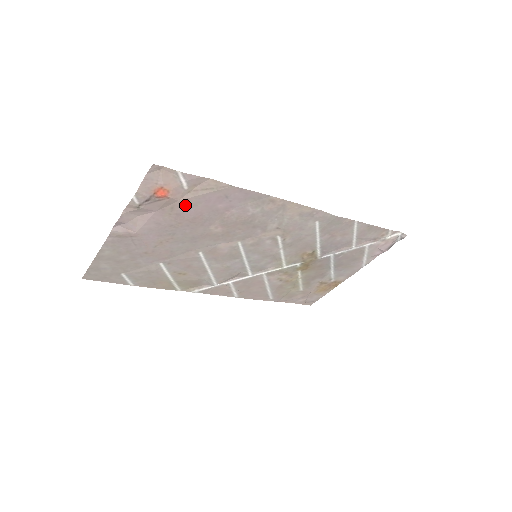
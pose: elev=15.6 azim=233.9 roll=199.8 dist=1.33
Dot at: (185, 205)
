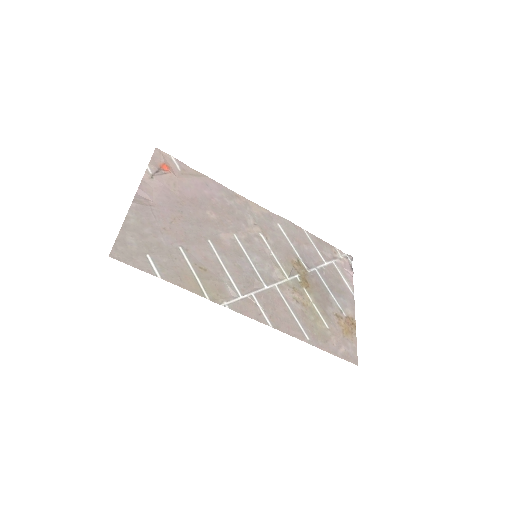
Dot at: (182, 184)
